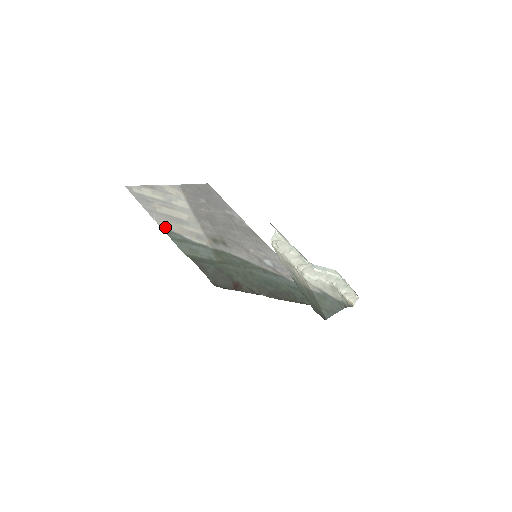
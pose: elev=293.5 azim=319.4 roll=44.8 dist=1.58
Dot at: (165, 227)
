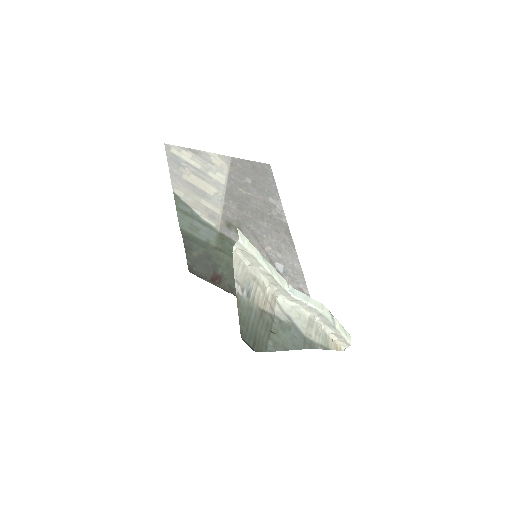
Dot at: (179, 195)
